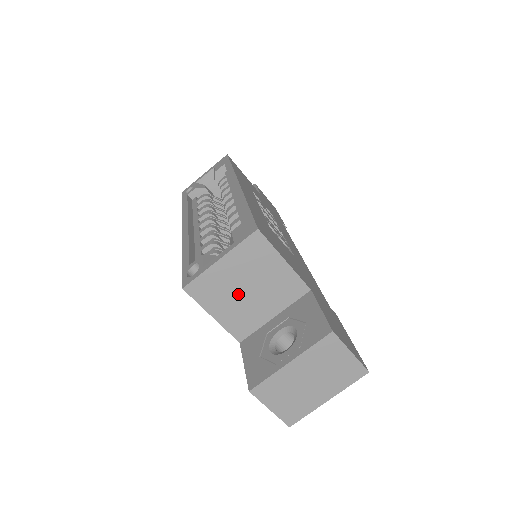
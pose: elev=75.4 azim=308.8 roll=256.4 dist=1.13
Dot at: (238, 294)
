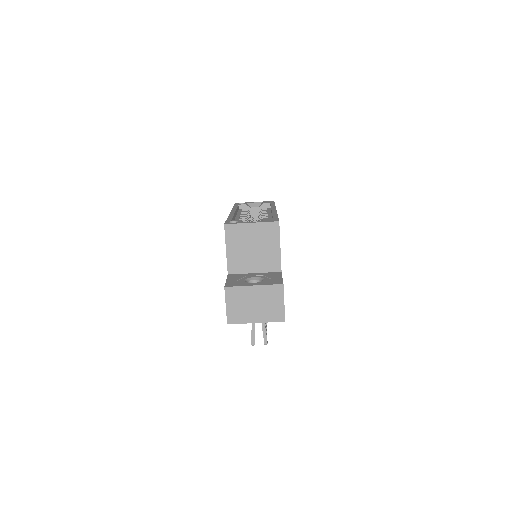
Dot at: (247, 247)
